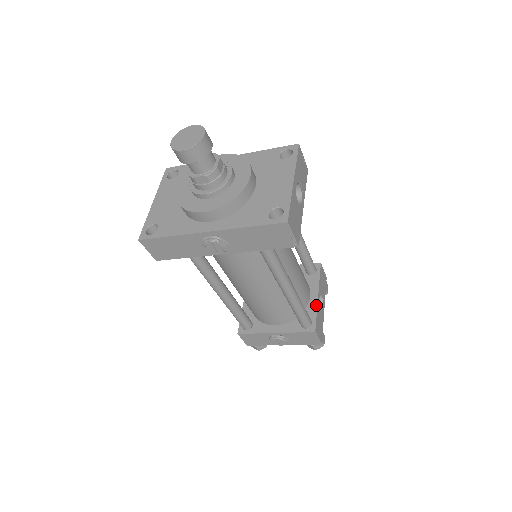
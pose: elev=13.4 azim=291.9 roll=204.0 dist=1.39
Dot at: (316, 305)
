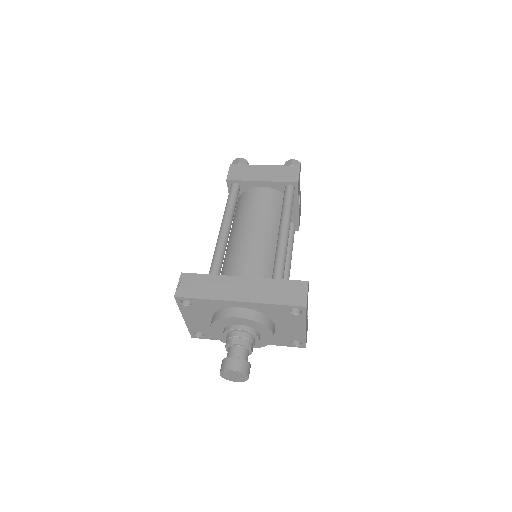
Dot at: (298, 215)
